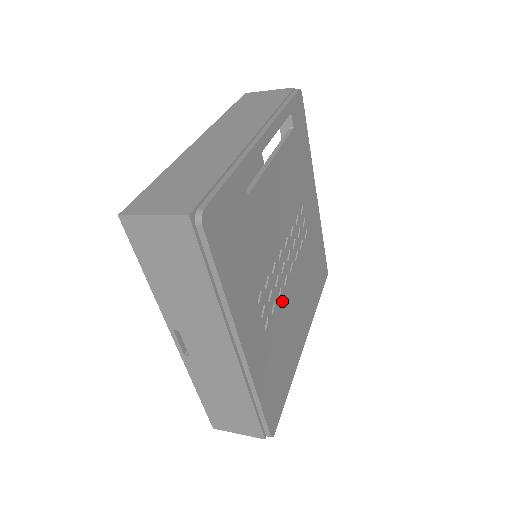
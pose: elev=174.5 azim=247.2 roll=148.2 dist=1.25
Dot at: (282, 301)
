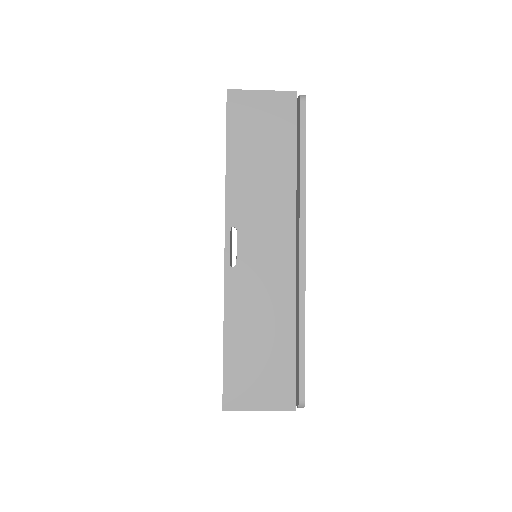
Dot at: occluded
